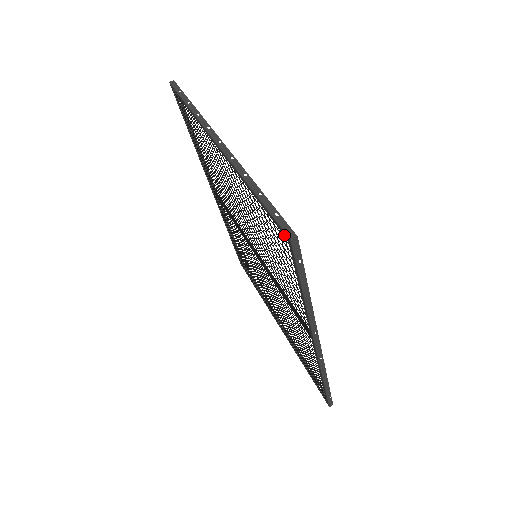
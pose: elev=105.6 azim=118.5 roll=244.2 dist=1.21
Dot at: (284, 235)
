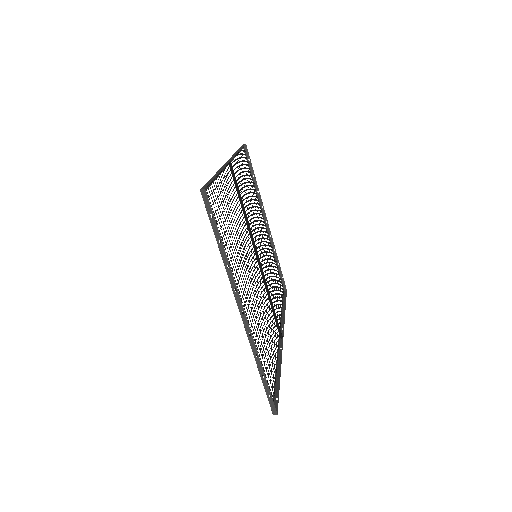
Dot at: (271, 405)
